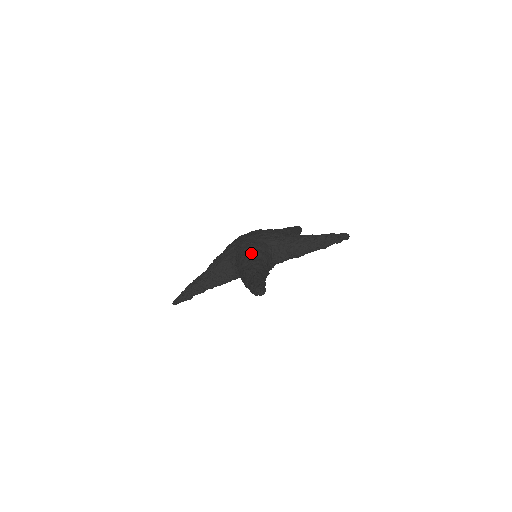
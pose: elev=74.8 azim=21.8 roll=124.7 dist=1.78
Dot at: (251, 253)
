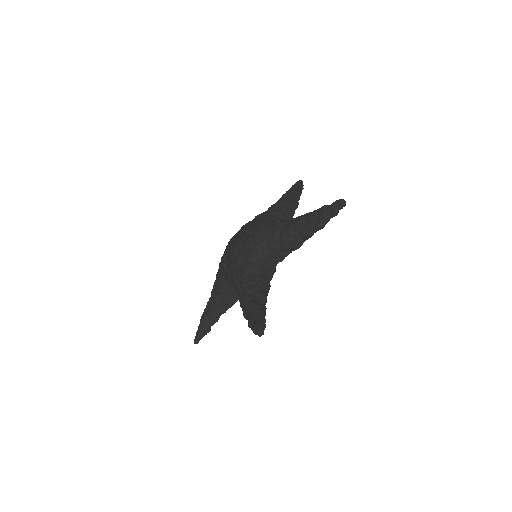
Dot at: (241, 271)
